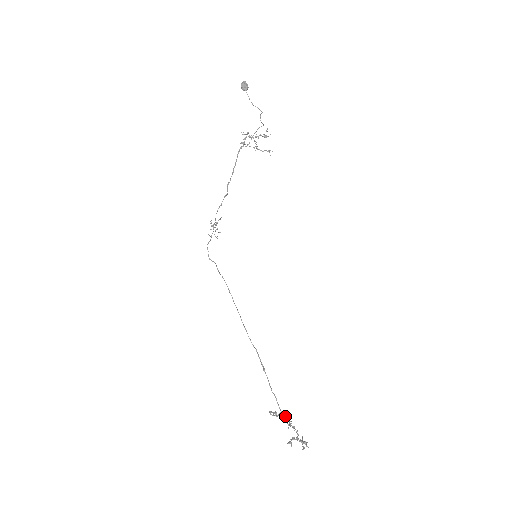
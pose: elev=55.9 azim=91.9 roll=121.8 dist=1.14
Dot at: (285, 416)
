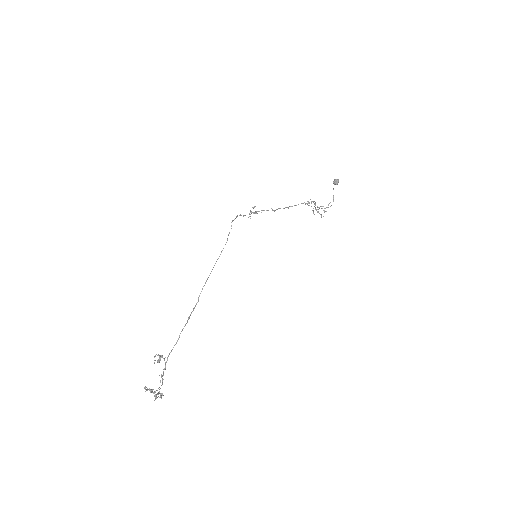
Dot at: (165, 366)
